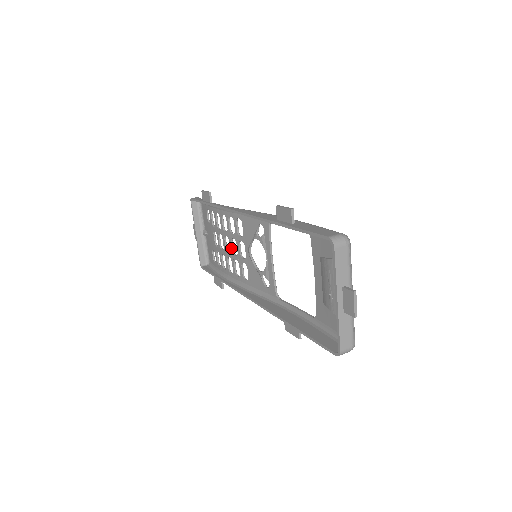
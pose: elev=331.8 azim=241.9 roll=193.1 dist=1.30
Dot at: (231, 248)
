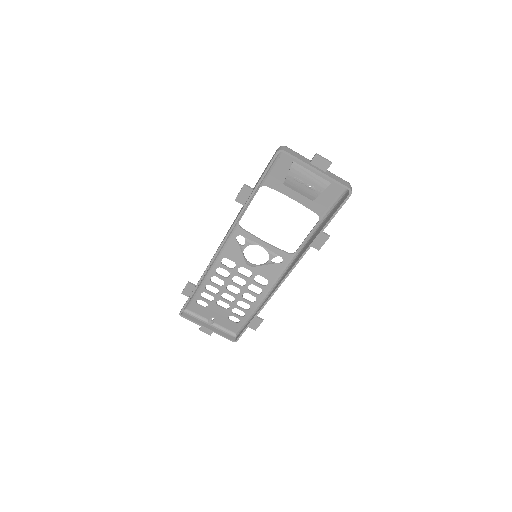
Dot at: (238, 286)
